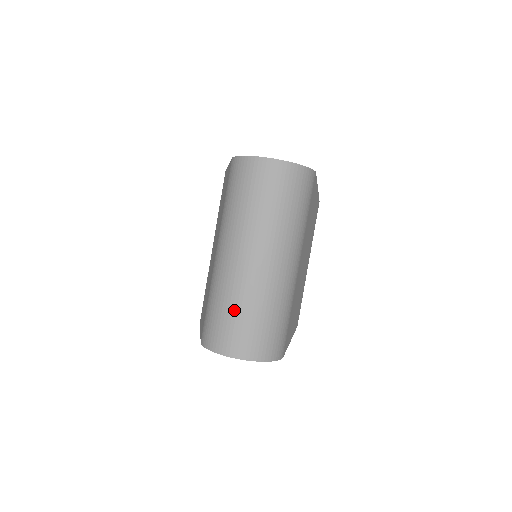
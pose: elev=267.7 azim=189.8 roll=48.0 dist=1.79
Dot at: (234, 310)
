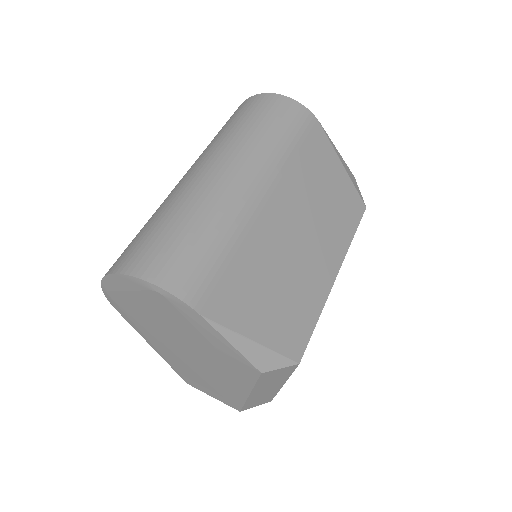
Dot at: (146, 224)
